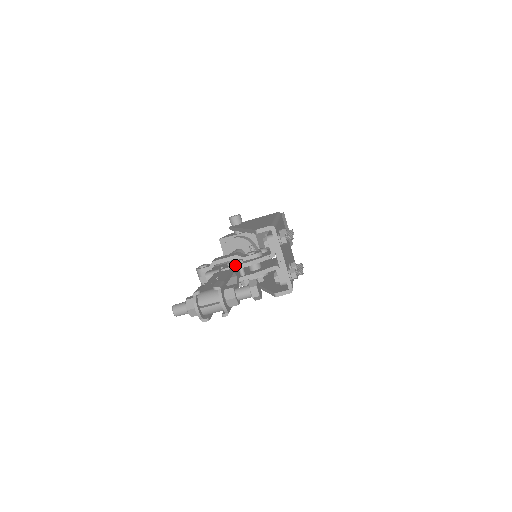
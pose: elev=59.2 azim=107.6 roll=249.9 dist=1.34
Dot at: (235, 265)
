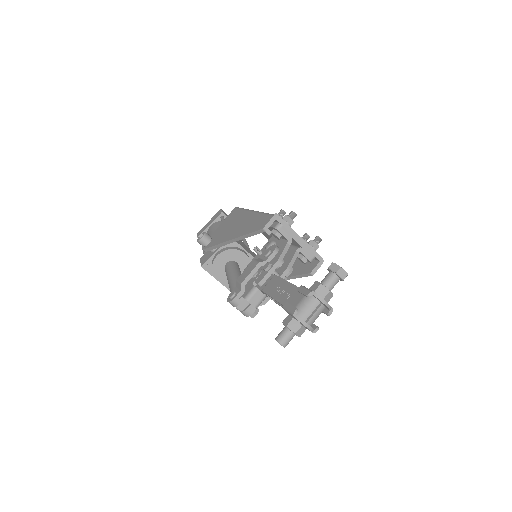
Dot at: (267, 272)
